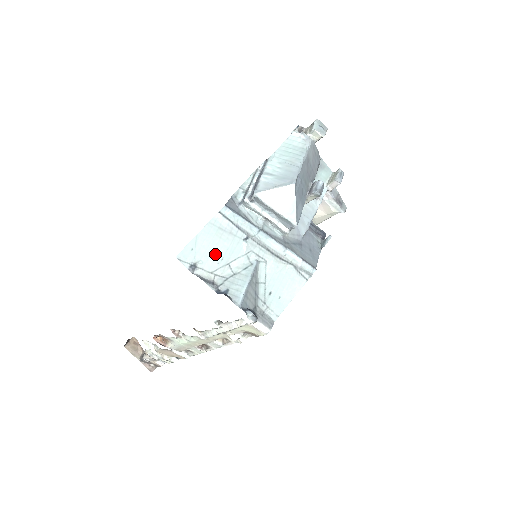
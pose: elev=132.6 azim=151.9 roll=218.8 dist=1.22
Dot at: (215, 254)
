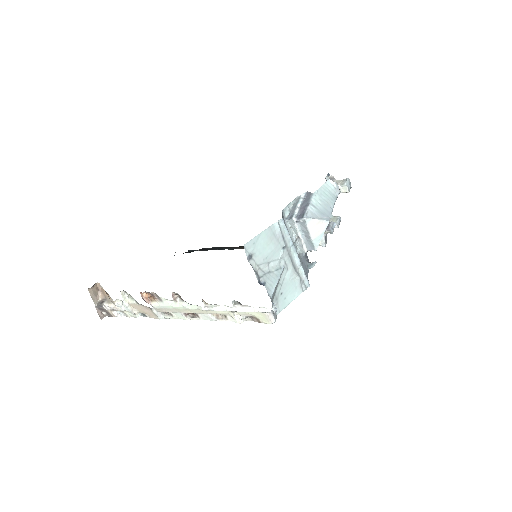
Dot at: (264, 252)
